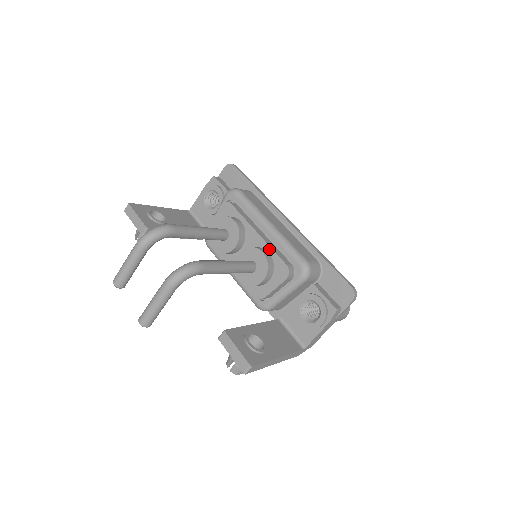
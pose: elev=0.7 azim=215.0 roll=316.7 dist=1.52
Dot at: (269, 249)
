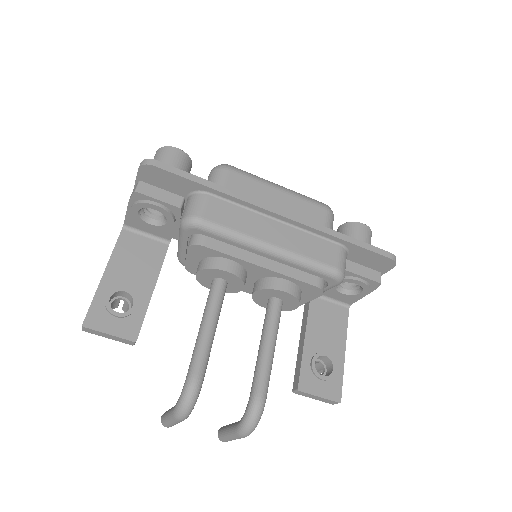
Dot at: (287, 278)
